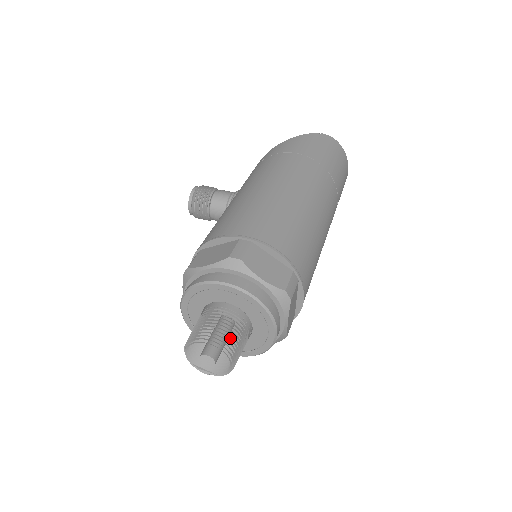
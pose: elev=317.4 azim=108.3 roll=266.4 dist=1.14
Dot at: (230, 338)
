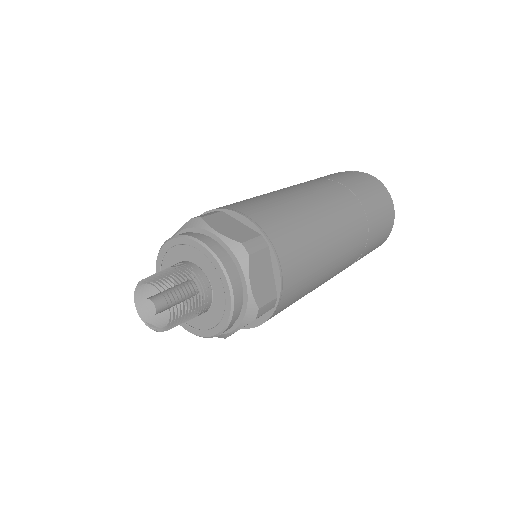
Dot at: occluded
